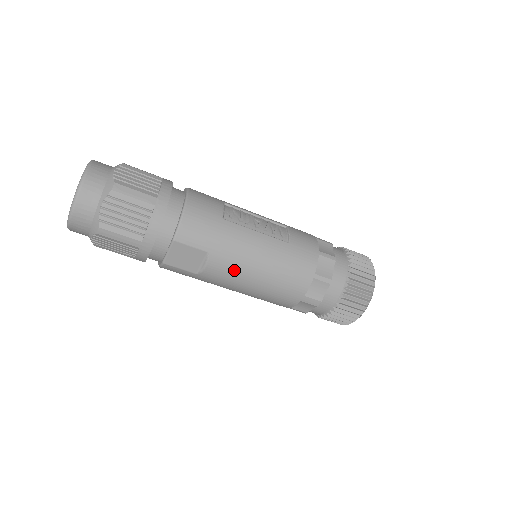
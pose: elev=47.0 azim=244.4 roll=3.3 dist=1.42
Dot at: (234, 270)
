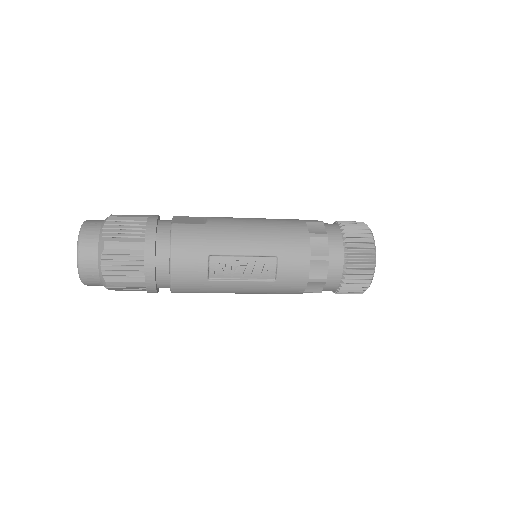
Dot at: occluded
